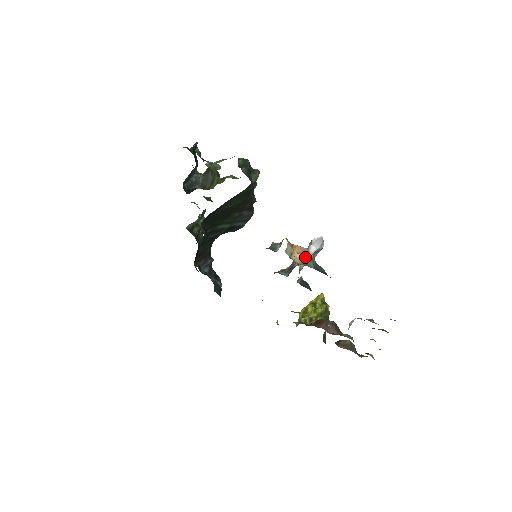
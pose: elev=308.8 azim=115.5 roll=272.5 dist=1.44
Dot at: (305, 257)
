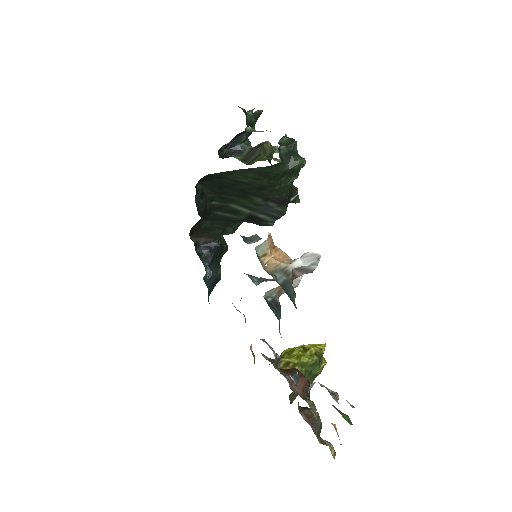
Dot at: (280, 267)
